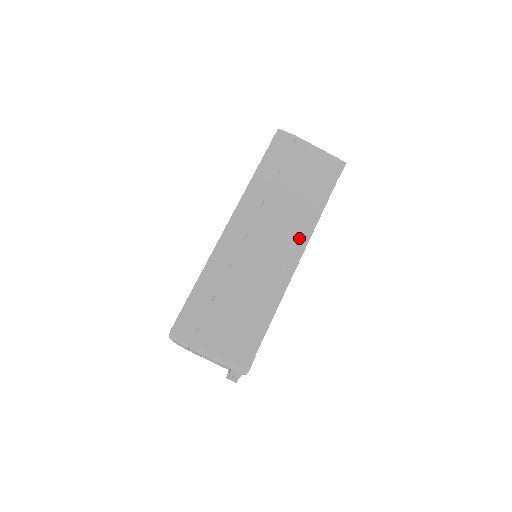
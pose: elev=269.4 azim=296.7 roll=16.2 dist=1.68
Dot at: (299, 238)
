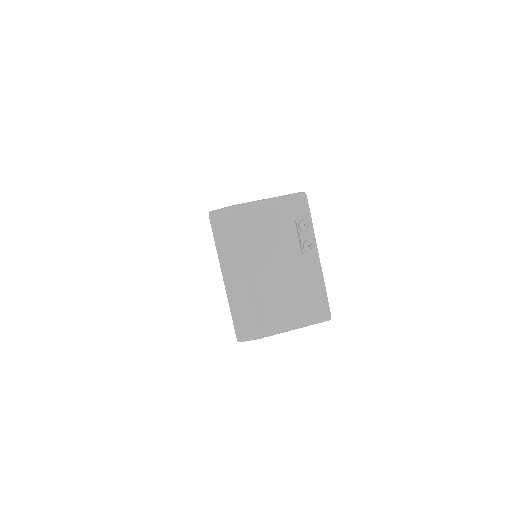
Dot at: occluded
